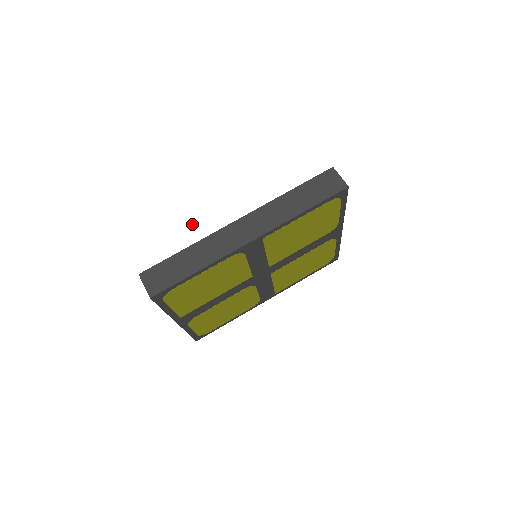
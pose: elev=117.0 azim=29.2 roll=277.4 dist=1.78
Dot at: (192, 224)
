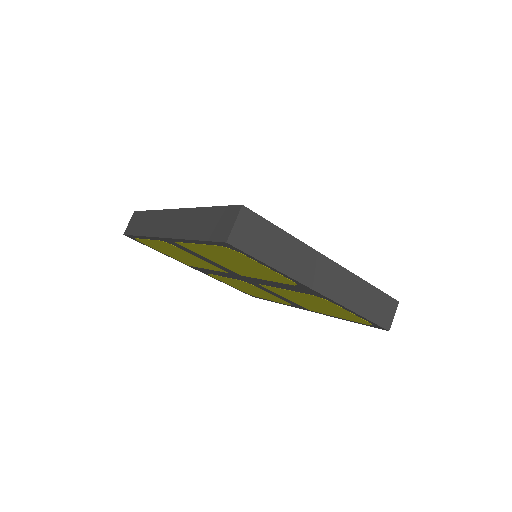
Dot at: (166, 191)
